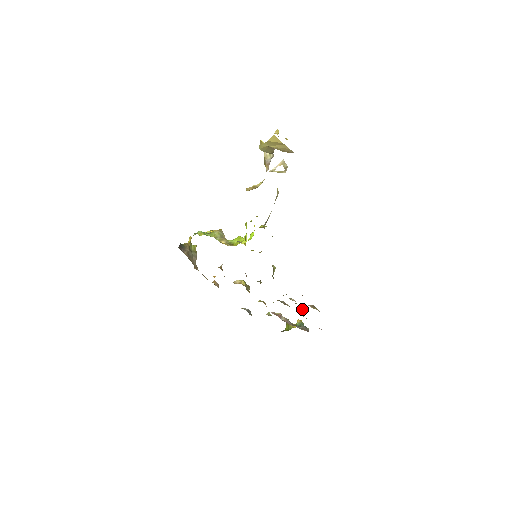
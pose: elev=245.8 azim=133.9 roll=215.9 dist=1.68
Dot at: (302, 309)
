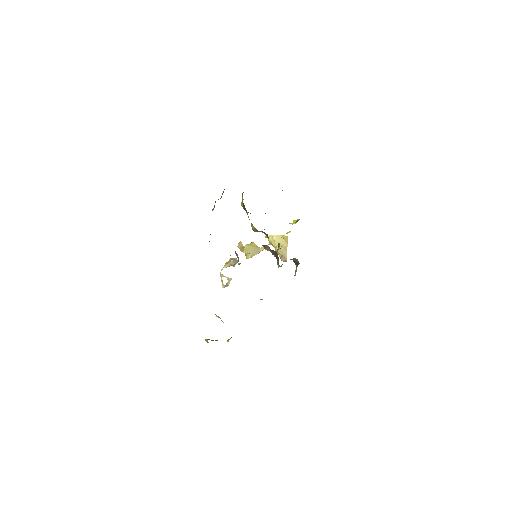
Dot at: occluded
